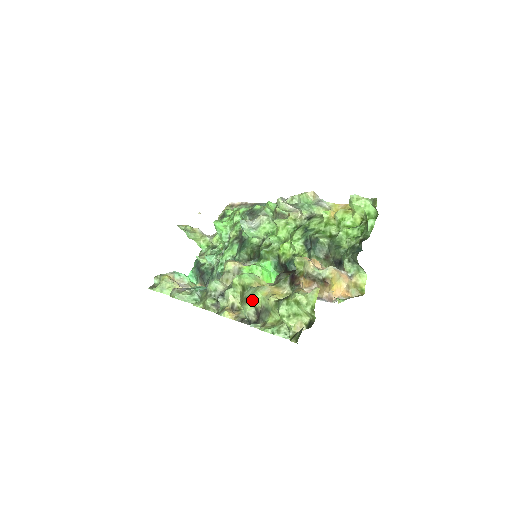
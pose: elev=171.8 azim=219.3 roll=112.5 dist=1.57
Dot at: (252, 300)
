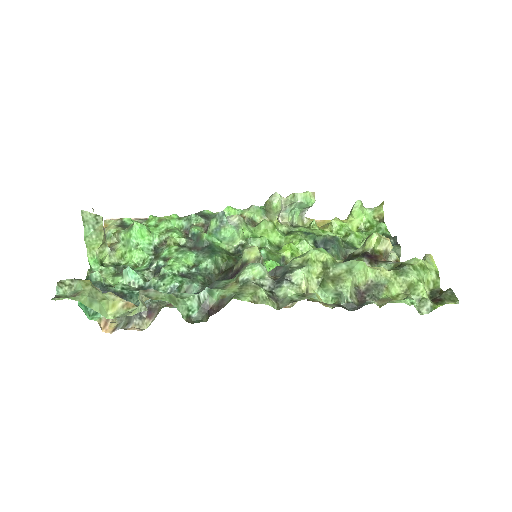
Dot at: (357, 273)
